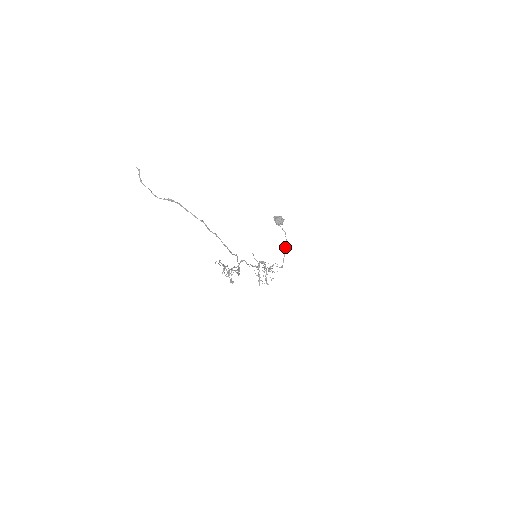
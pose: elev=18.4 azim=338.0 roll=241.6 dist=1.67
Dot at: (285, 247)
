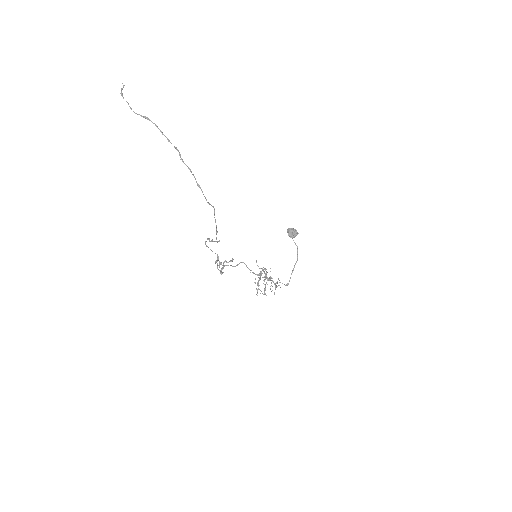
Dot at: (295, 263)
